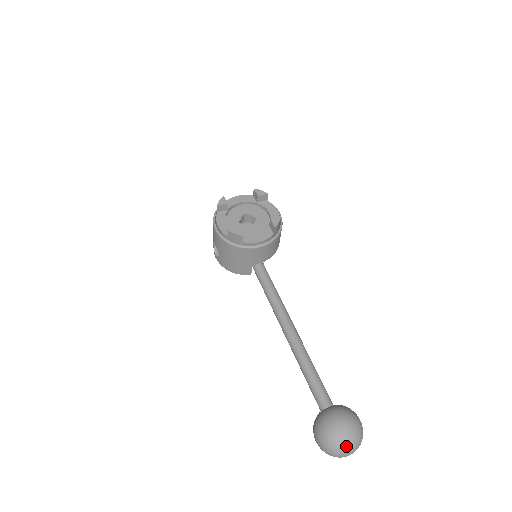
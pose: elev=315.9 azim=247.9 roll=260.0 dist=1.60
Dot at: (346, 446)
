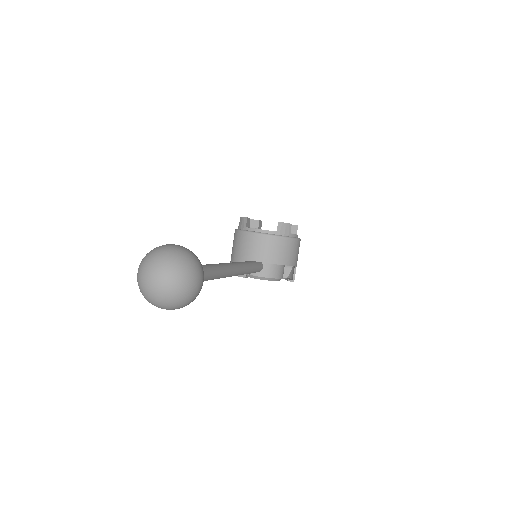
Dot at: (156, 255)
